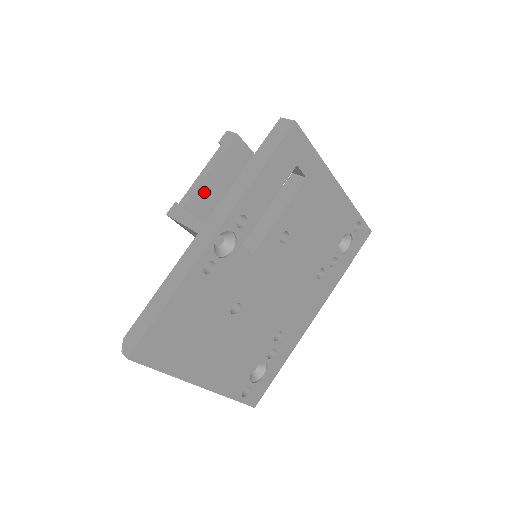
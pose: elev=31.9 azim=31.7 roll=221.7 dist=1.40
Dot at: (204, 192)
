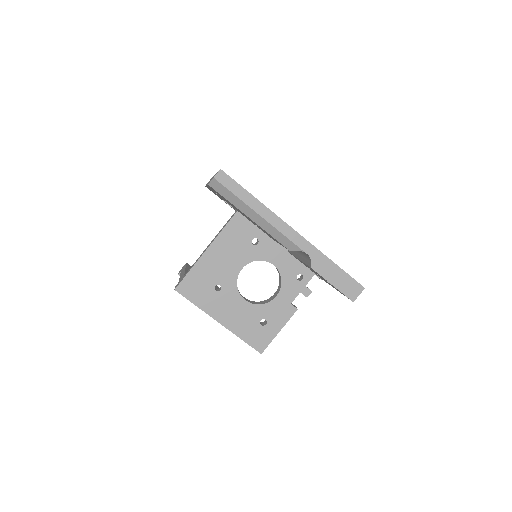
Dot at: occluded
